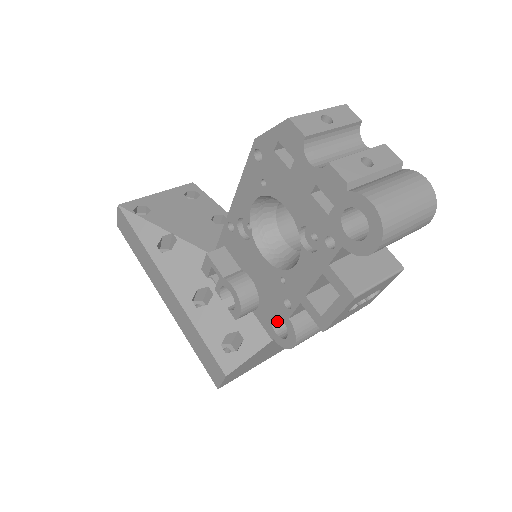
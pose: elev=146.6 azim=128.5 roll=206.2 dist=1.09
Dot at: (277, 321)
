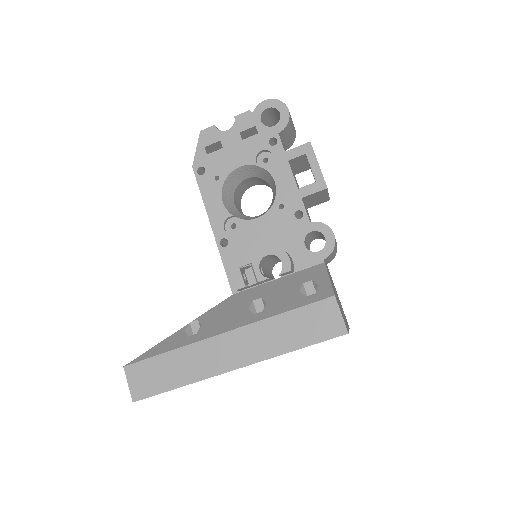
Dot at: (311, 252)
